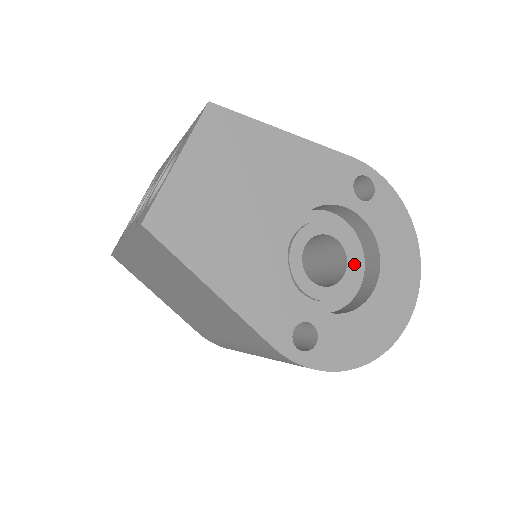
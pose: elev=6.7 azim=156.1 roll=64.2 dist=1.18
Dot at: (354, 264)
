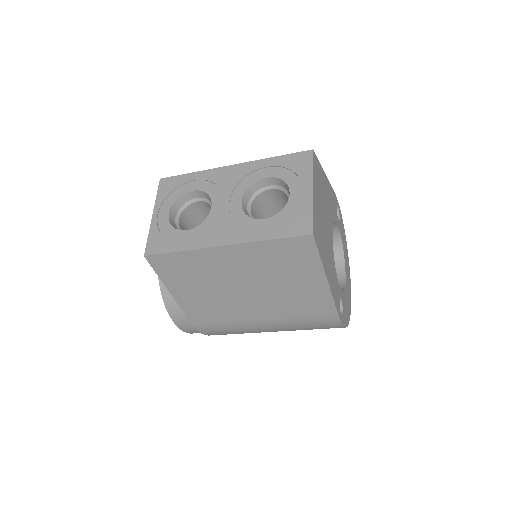
Dot at: occluded
